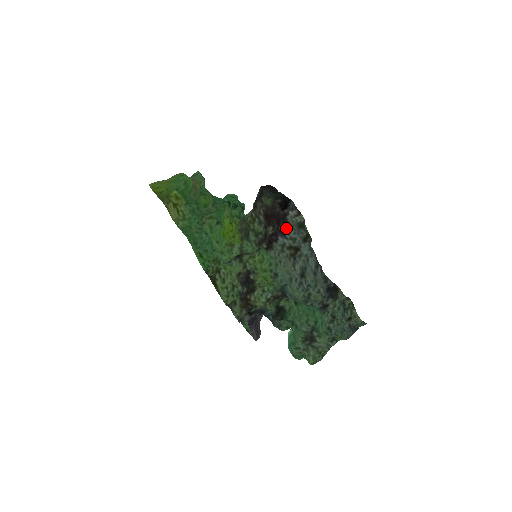
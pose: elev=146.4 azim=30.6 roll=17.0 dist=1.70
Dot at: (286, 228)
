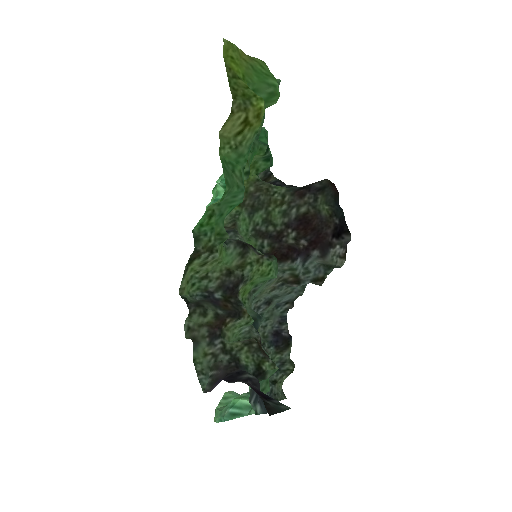
Dot at: (317, 258)
